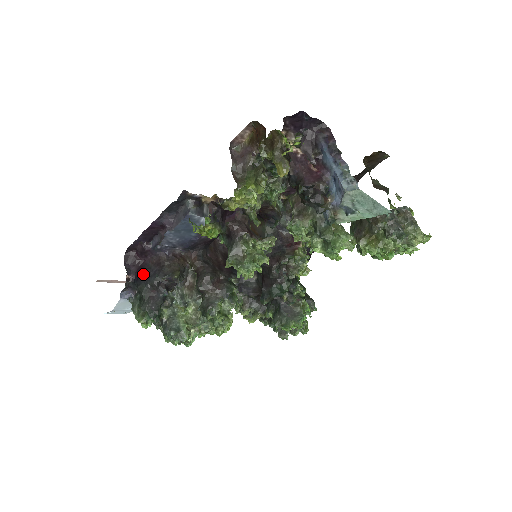
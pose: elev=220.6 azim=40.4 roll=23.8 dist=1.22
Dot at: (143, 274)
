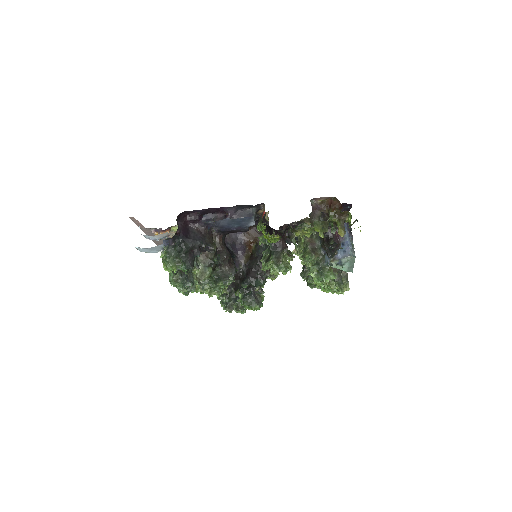
Dot at: (188, 235)
